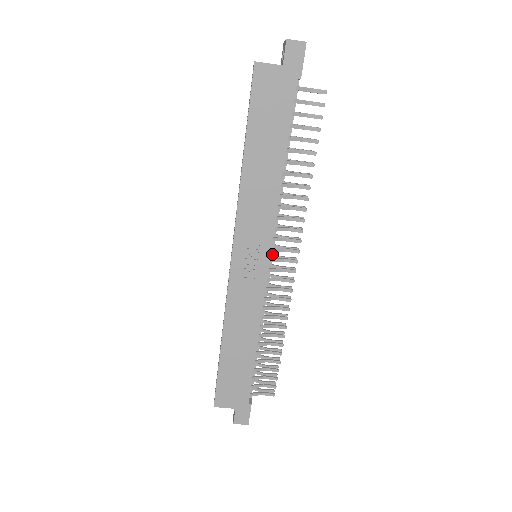
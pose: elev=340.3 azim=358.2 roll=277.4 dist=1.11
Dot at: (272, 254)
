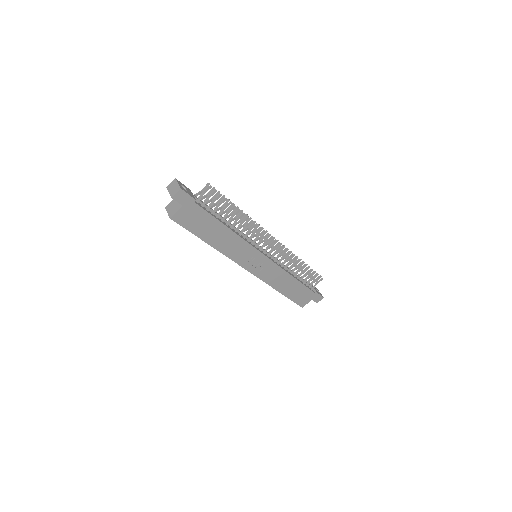
Dot at: (262, 249)
